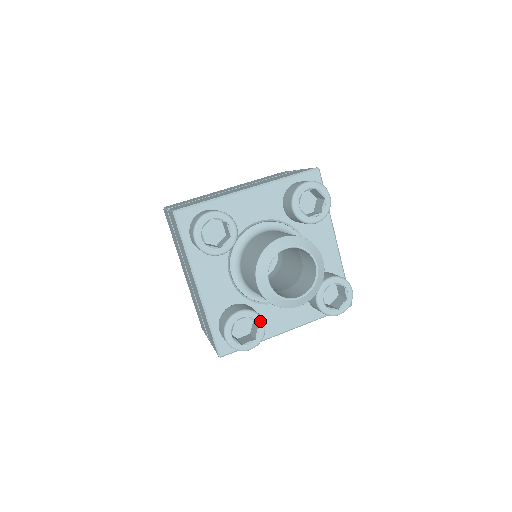
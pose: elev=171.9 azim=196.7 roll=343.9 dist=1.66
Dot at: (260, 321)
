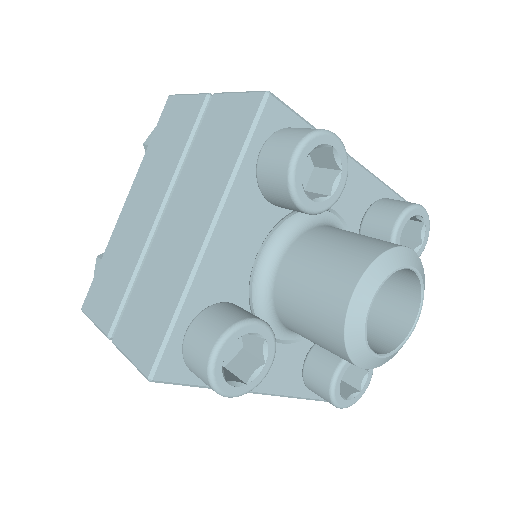
Dot at: (272, 356)
